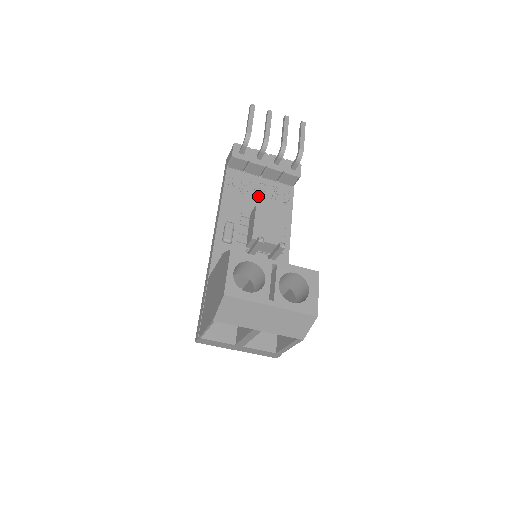
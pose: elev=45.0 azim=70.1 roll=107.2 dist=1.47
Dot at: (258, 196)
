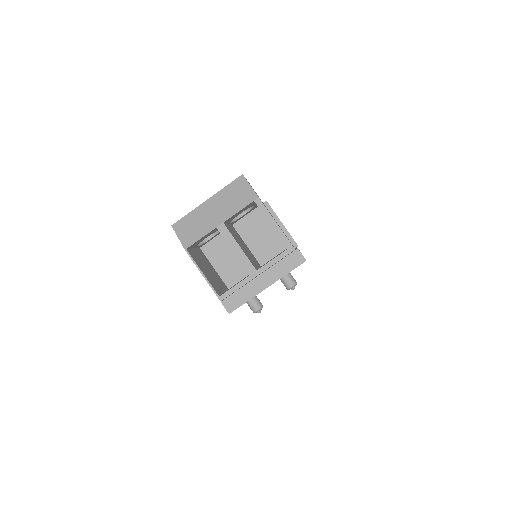
Dot at: occluded
